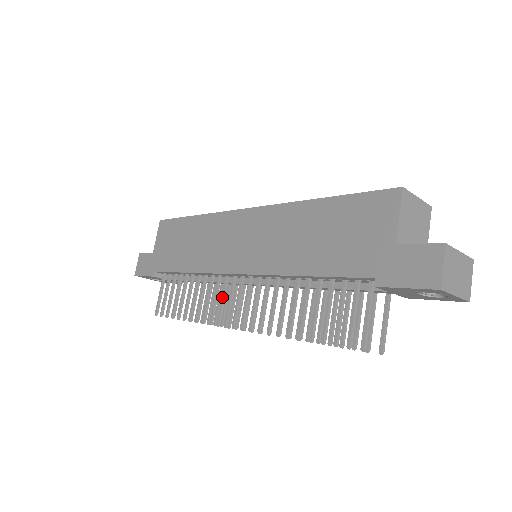
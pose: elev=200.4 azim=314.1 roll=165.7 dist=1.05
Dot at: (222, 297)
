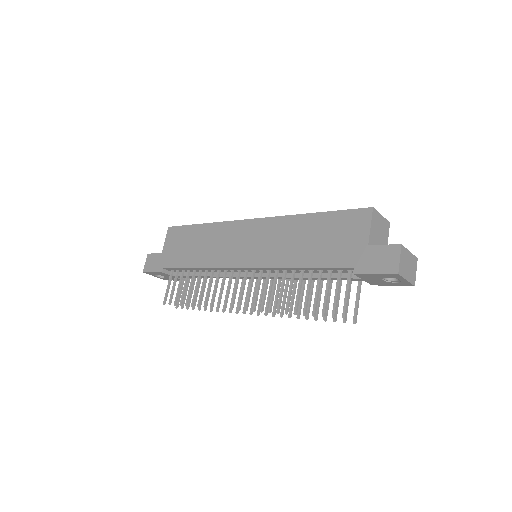
Dot at: (228, 287)
